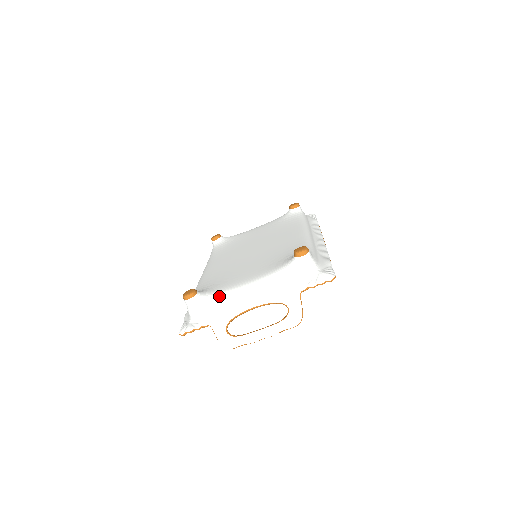
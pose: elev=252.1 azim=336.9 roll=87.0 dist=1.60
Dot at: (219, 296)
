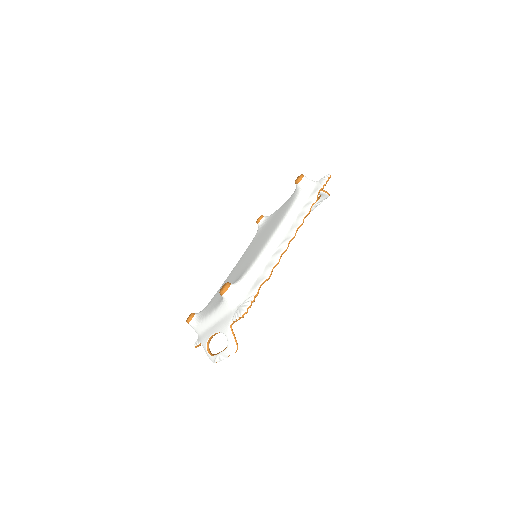
Dot at: (201, 322)
